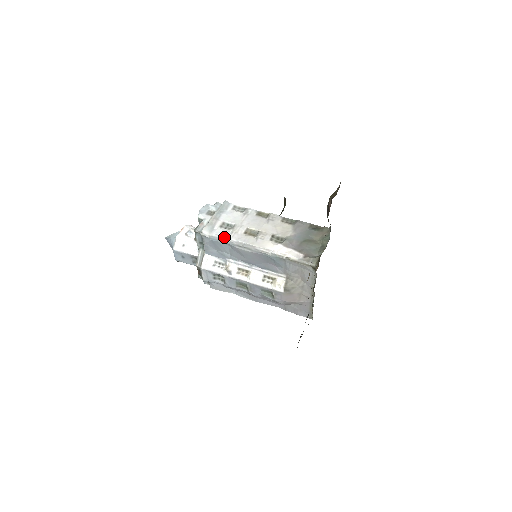
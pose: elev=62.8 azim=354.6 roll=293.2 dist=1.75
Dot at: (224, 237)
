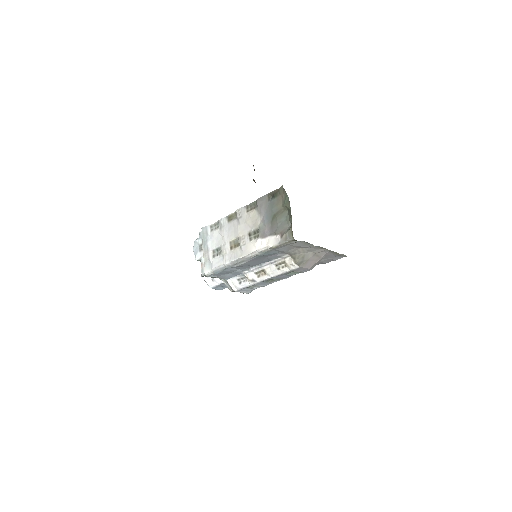
Dot at: (221, 266)
